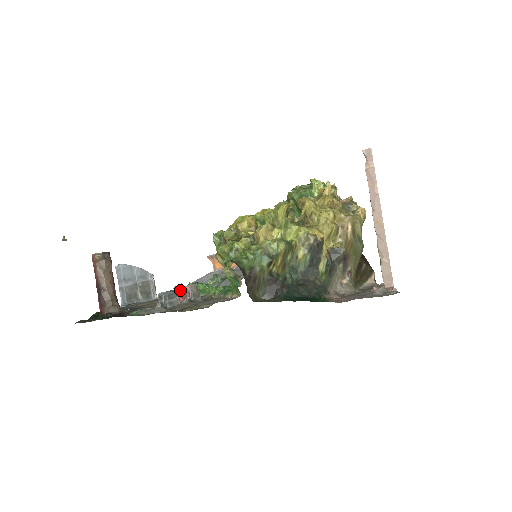
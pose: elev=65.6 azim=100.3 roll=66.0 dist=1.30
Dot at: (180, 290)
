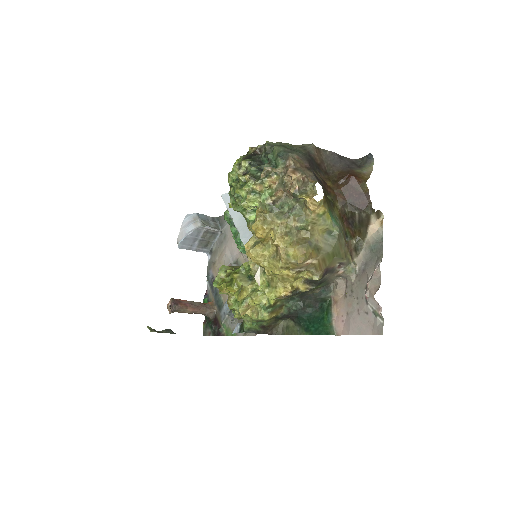
Dot at: occluded
